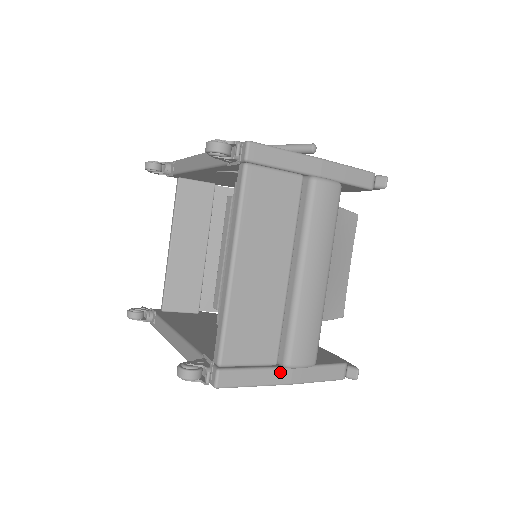
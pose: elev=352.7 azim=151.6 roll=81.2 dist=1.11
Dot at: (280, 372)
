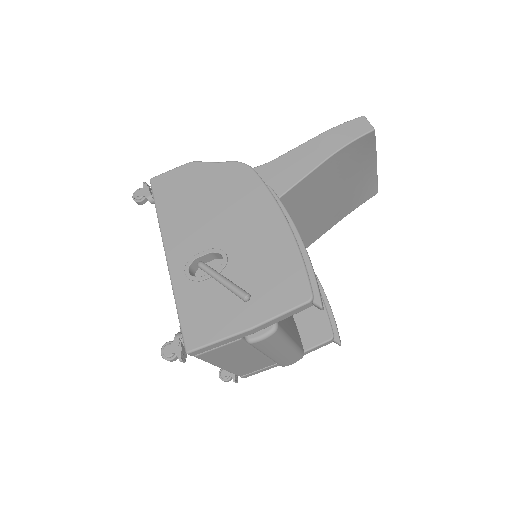
Dot at: occluded
